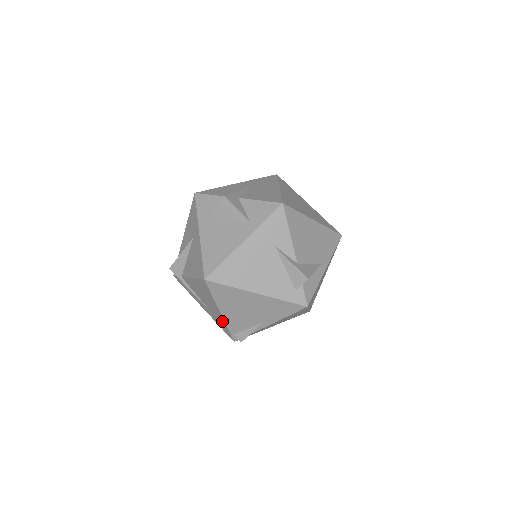
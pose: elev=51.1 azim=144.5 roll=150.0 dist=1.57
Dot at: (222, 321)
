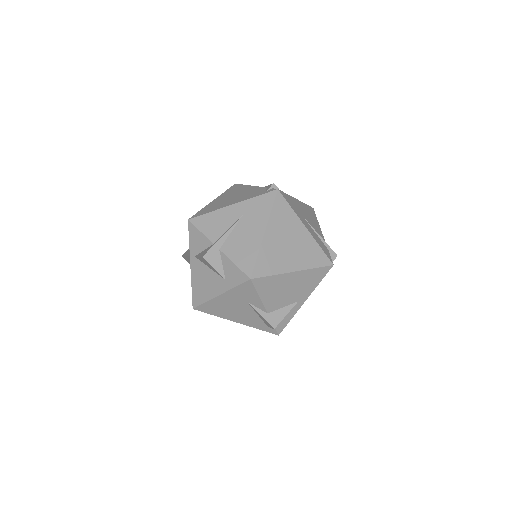
Dot at: occluded
